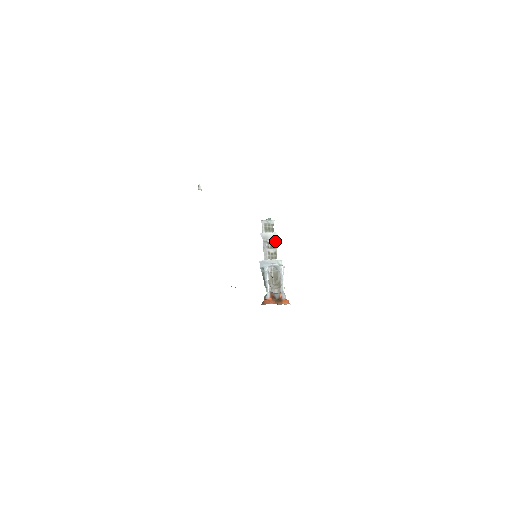
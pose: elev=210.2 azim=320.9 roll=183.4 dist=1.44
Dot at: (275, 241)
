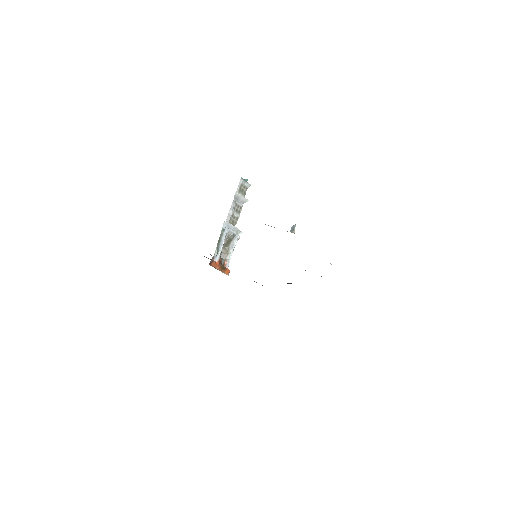
Dot at: (242, 206)
